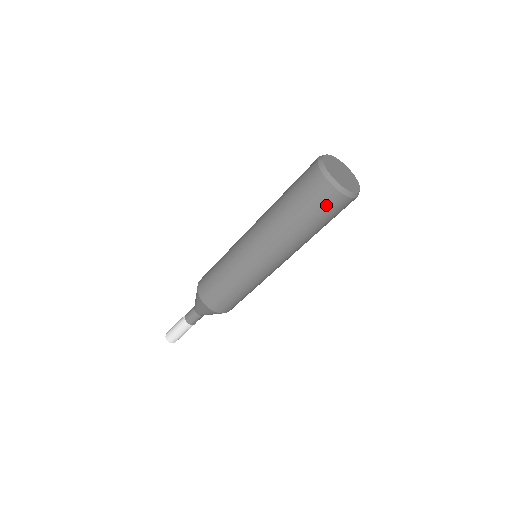
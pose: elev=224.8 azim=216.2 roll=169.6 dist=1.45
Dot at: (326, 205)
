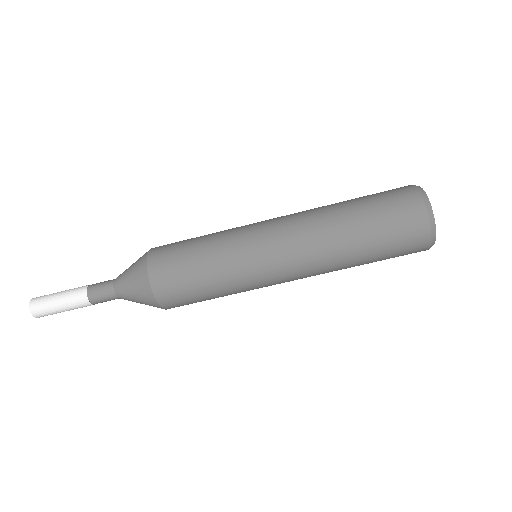
Dot at: (395, 199)
